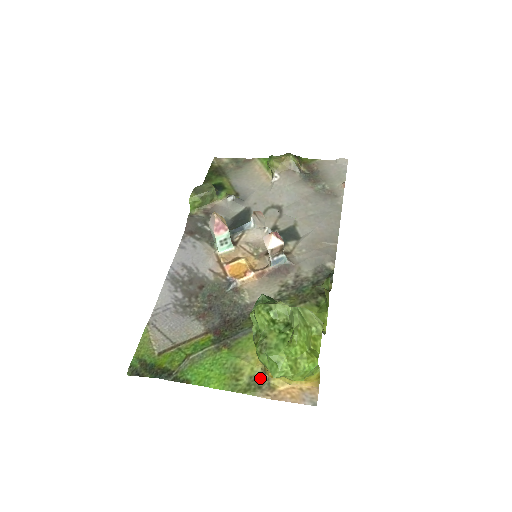
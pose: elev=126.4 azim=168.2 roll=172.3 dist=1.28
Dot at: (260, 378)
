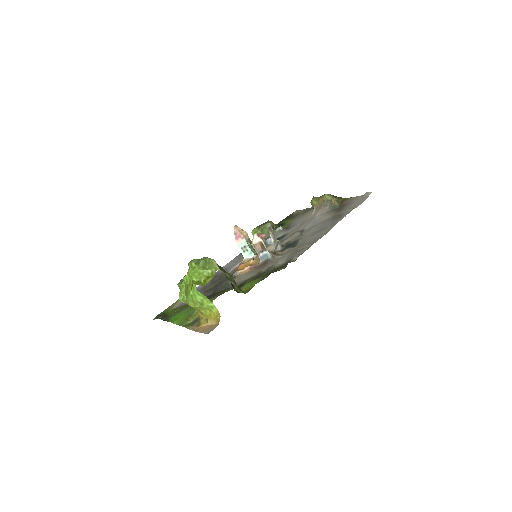
Dot at: (198, 319)
